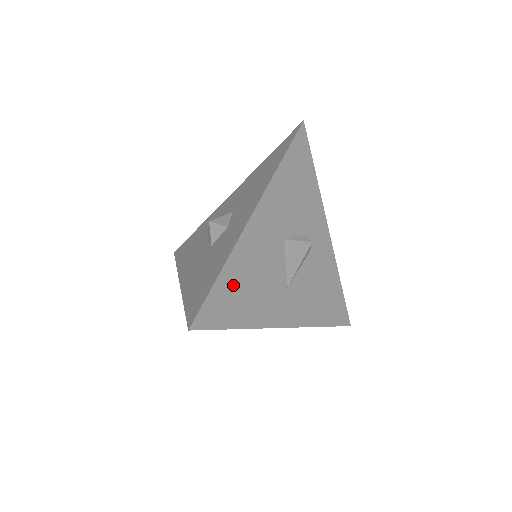
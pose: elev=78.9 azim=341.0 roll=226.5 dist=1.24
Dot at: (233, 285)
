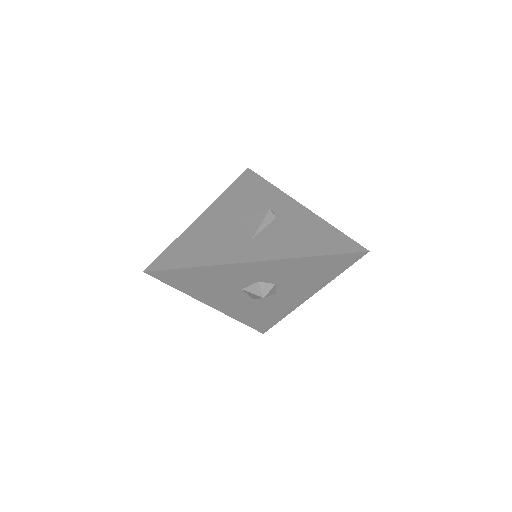
Dot at: (187, 246)
